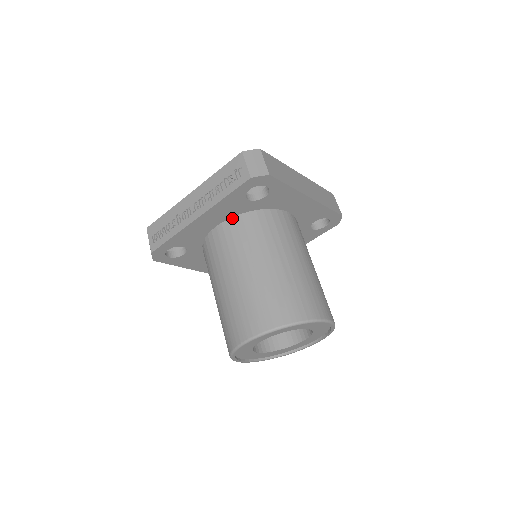
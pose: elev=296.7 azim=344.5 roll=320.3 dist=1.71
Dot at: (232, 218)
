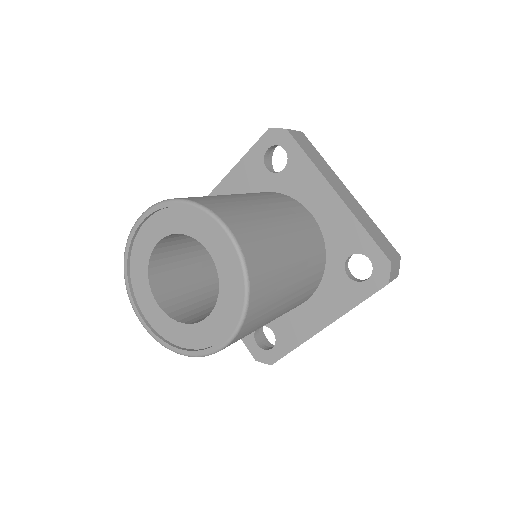
Dot at: occluded
